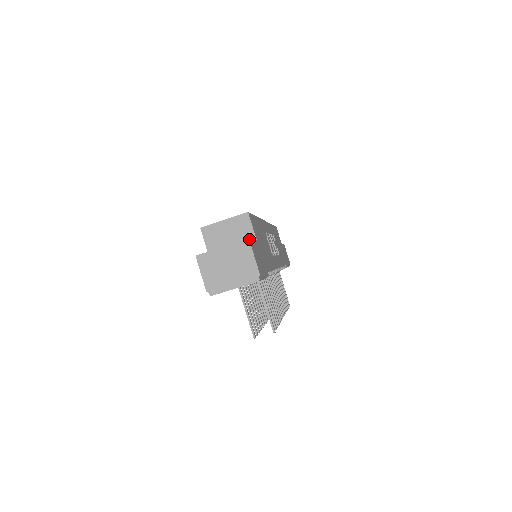
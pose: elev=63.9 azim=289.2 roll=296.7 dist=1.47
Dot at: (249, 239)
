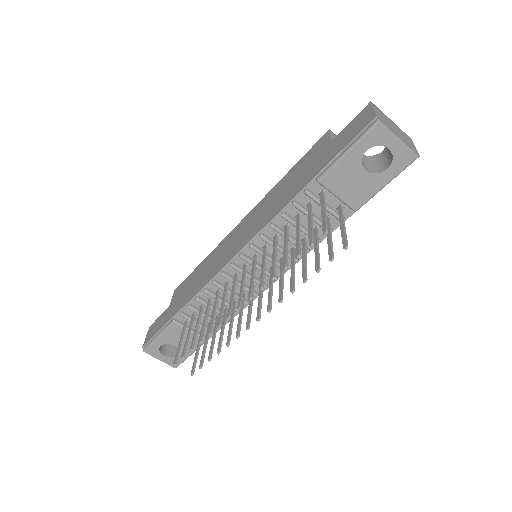
Dot at: occluded
